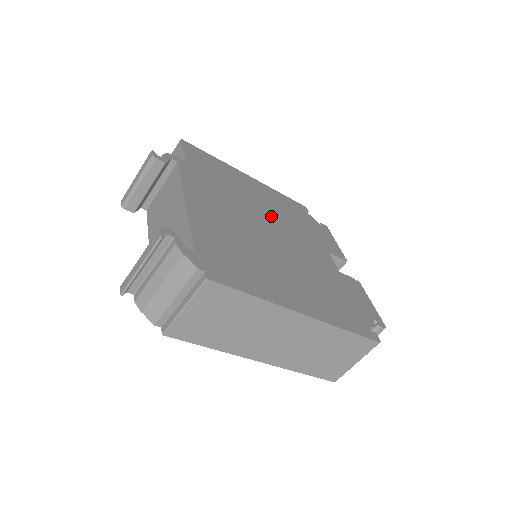
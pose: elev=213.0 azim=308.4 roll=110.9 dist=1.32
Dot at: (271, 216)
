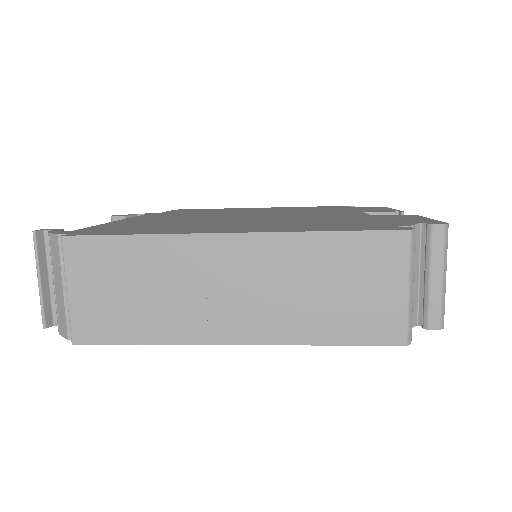
Dot at: occluded
